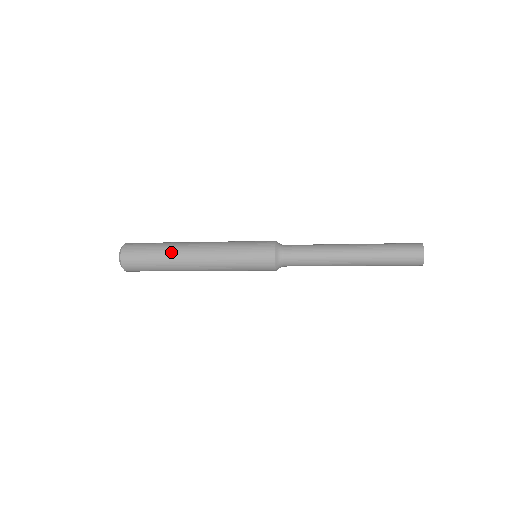
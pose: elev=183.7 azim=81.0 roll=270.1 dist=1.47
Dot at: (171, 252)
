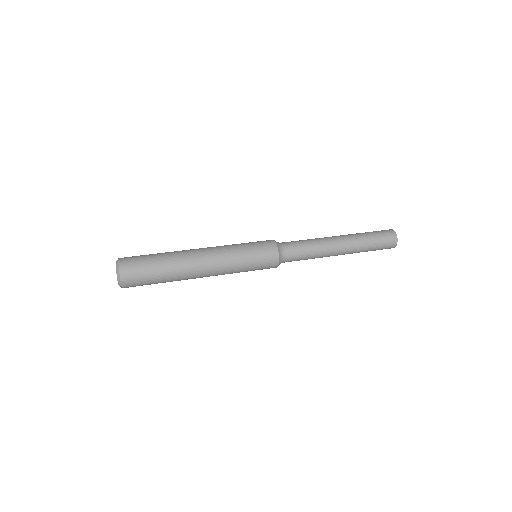
Dot at: occluded
